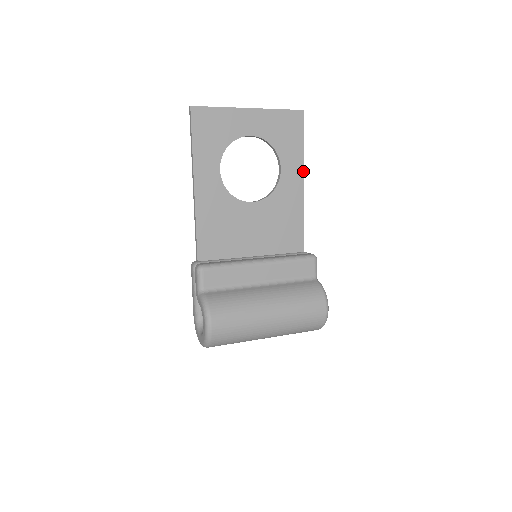
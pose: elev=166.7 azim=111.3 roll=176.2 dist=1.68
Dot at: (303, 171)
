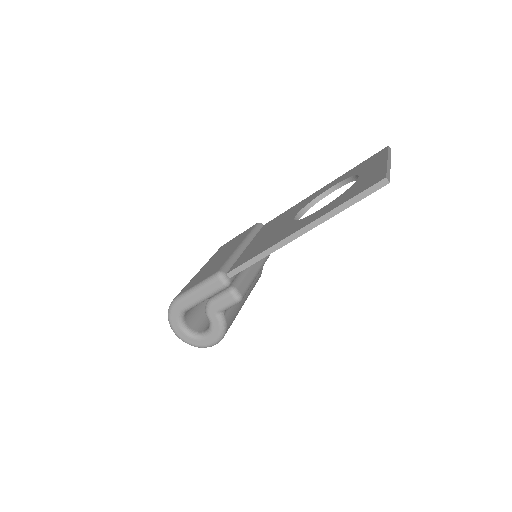
Dot at: occluded
